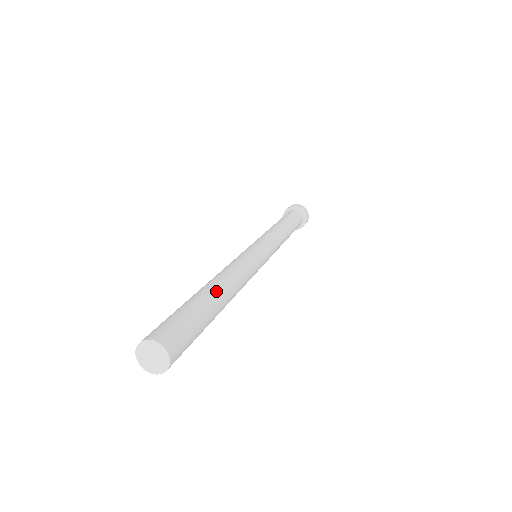
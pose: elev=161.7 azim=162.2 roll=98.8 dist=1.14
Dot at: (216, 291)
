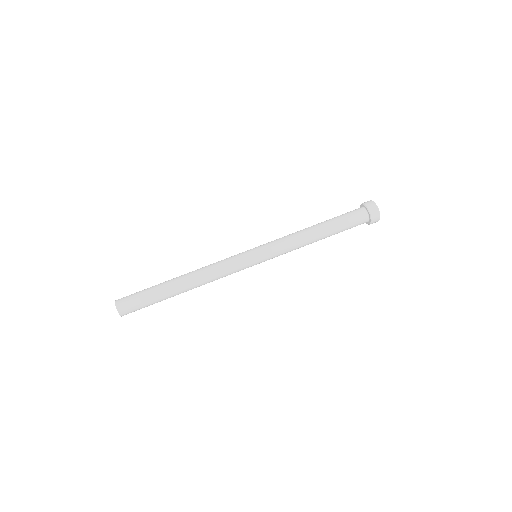
Dot at: (179, 293)
